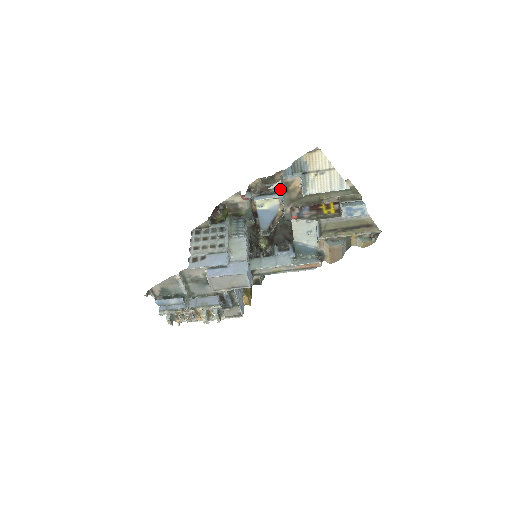
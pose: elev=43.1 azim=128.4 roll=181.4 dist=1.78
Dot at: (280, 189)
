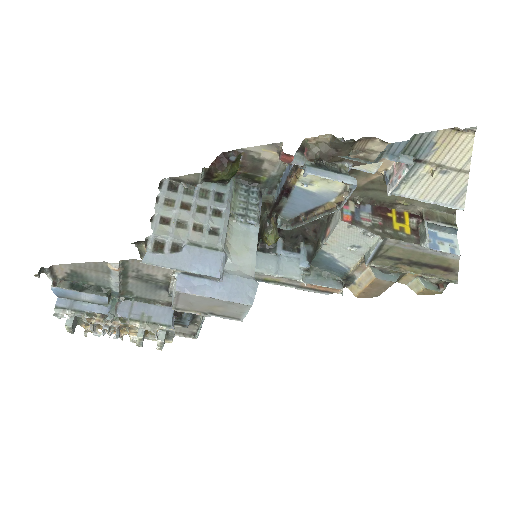
Dot at: (350, 165)
